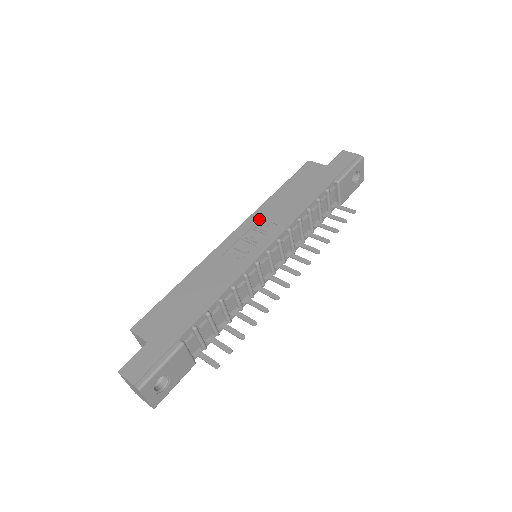
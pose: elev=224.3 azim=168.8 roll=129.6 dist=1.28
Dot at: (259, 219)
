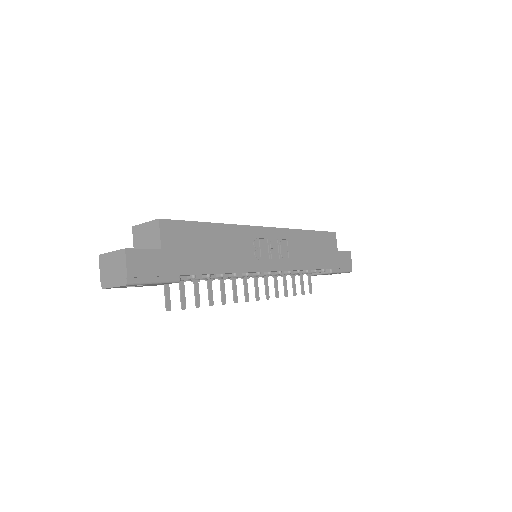
Dot at: (286, 239)
